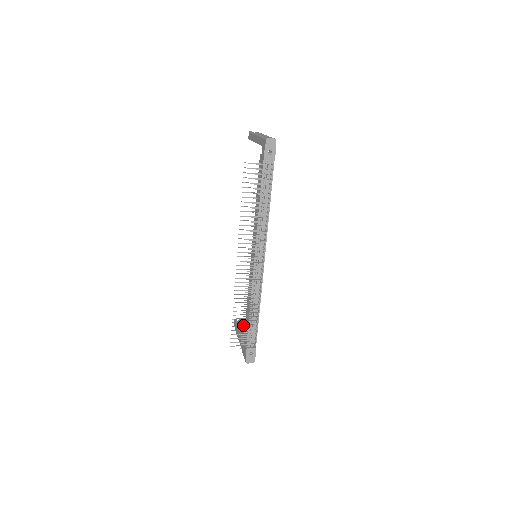
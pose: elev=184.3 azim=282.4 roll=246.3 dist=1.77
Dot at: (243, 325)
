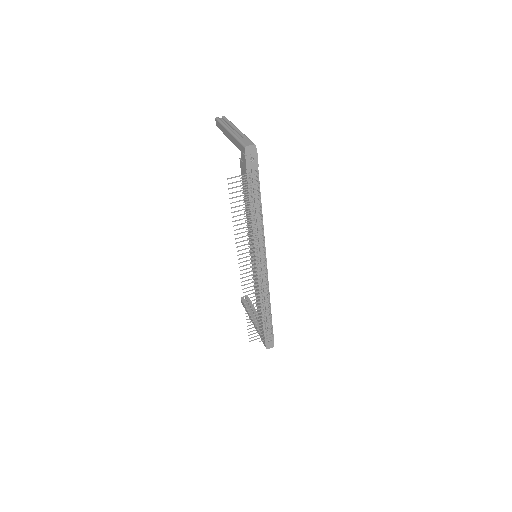
Dot at: (251, 303)
